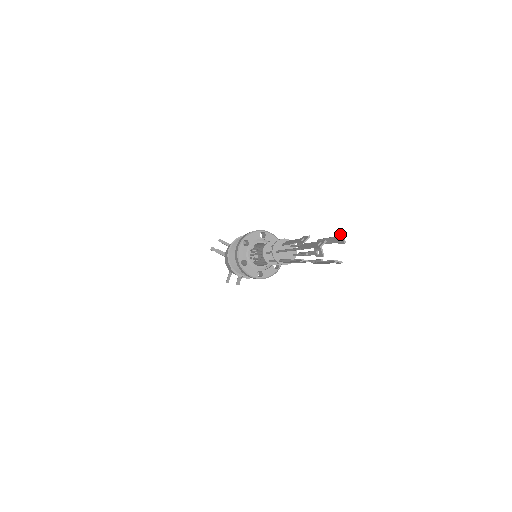
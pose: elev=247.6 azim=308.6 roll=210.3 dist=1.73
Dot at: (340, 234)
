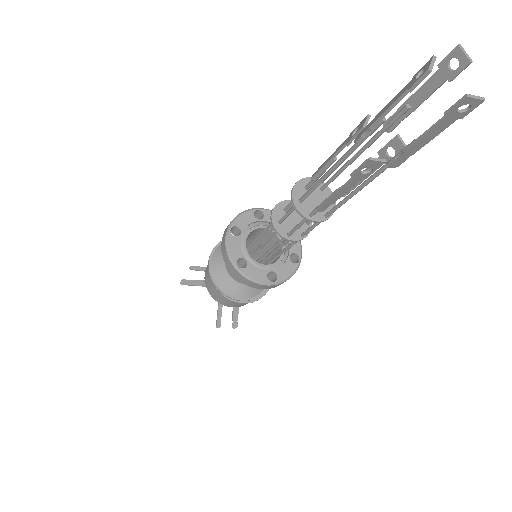
Dot at: occluded
